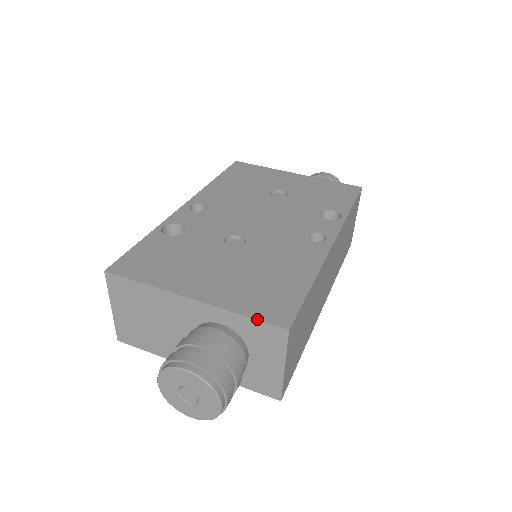
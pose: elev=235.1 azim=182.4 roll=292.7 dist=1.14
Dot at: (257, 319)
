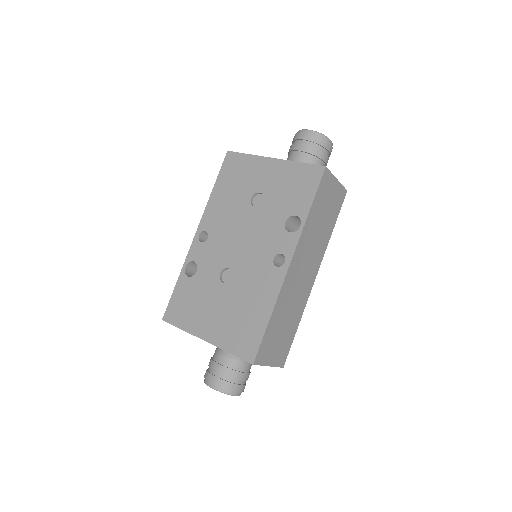
Dot at: (237, 356)
